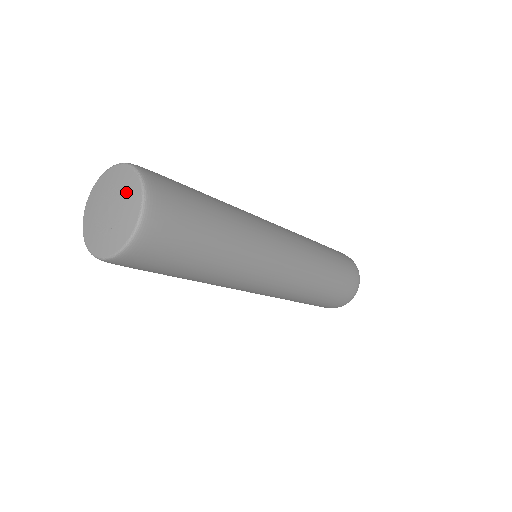
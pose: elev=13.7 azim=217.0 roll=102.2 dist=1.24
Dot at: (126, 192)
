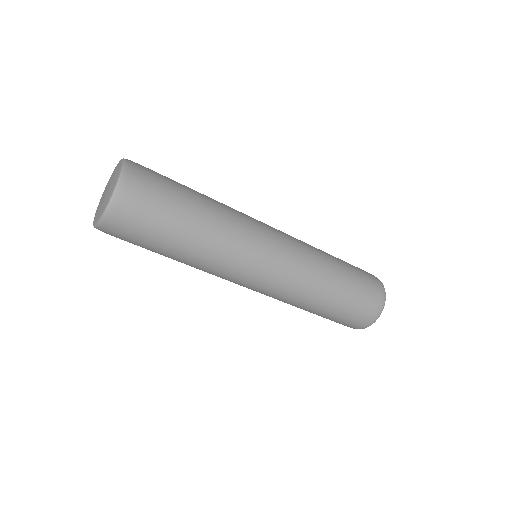
Dot at: (115, 173)
